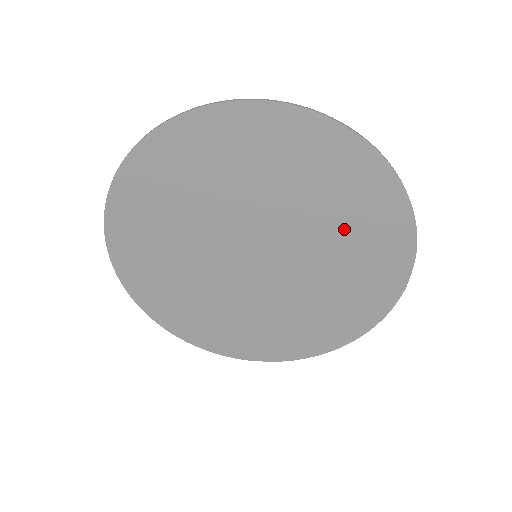
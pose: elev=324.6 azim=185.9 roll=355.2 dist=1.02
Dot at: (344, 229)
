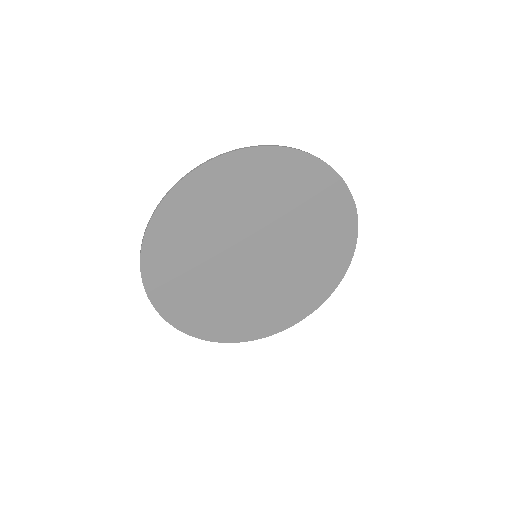
Dot at: (294, 201)
